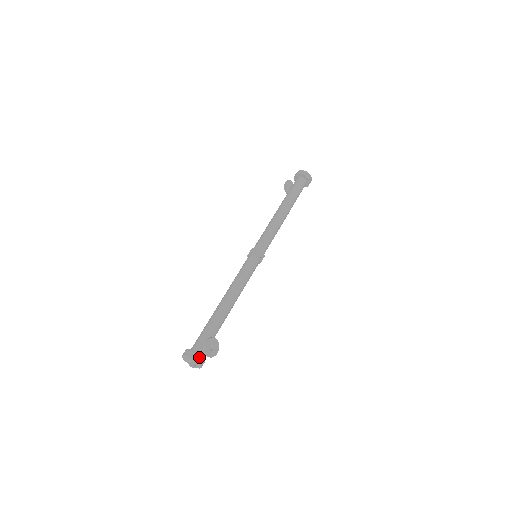
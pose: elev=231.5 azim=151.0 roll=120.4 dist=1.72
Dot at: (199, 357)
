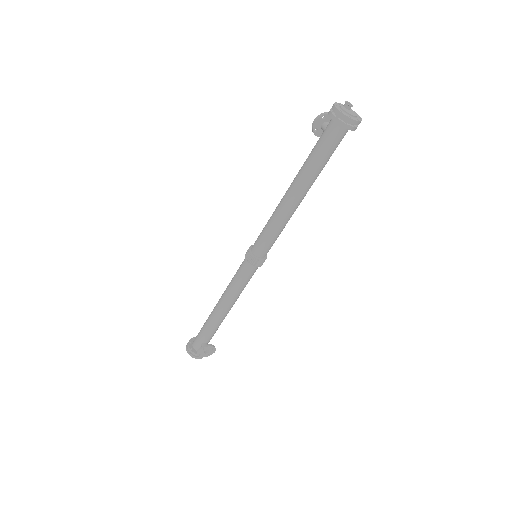
Dot at: (197, 356)
